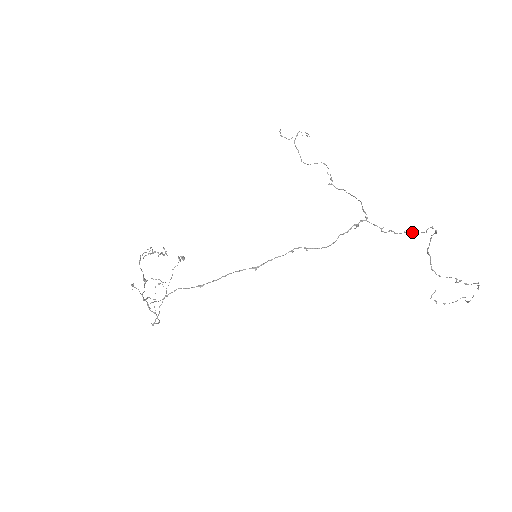
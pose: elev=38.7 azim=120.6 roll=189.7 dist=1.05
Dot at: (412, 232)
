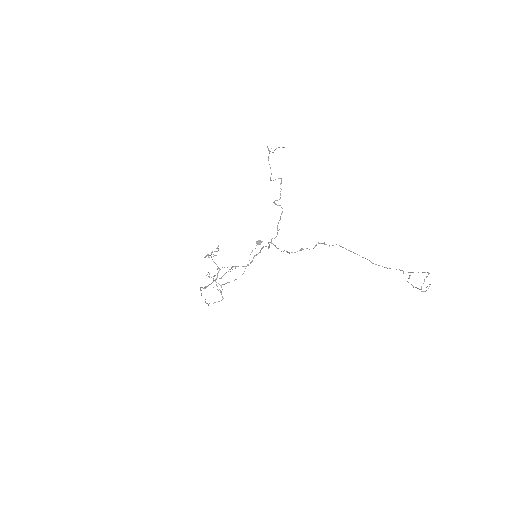
Dot at: (301, 250)
